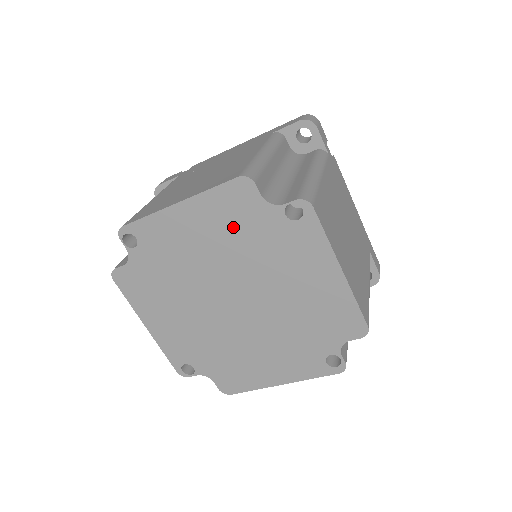
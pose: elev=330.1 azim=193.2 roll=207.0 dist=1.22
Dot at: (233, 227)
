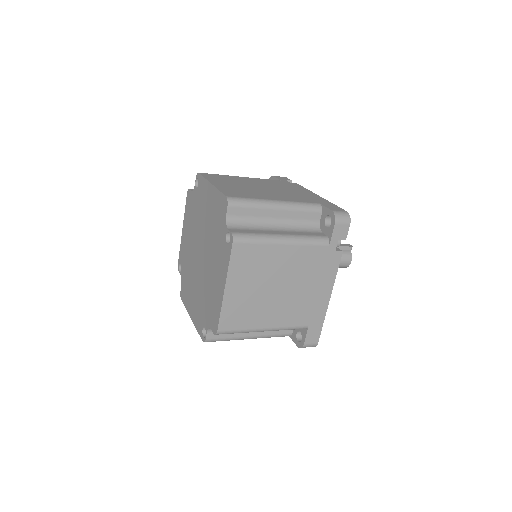
Dot at: (191, 216)
